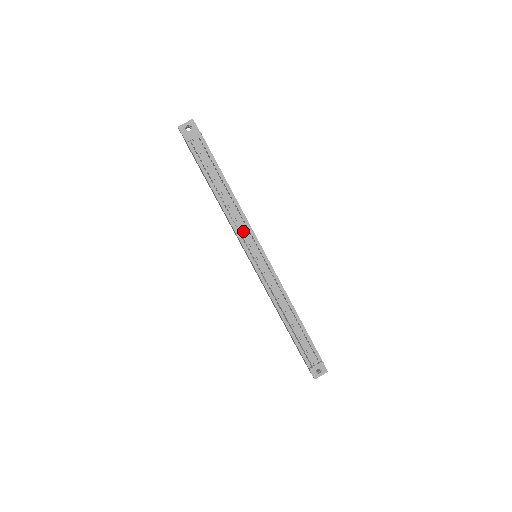
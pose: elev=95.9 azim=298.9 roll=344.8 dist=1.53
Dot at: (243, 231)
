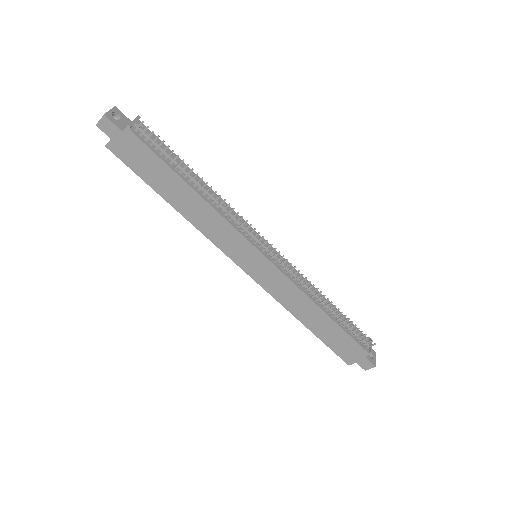
Dot at: (240, 222)
